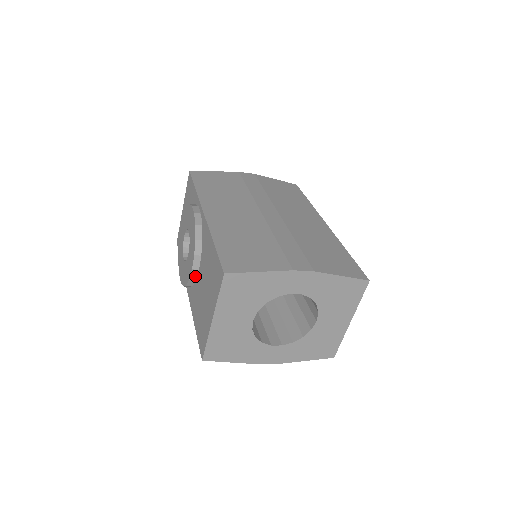
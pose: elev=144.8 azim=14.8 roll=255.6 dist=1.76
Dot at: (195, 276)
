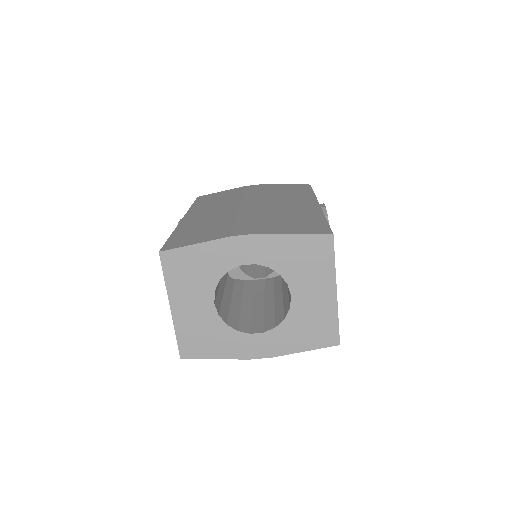
Dot at: occluded
